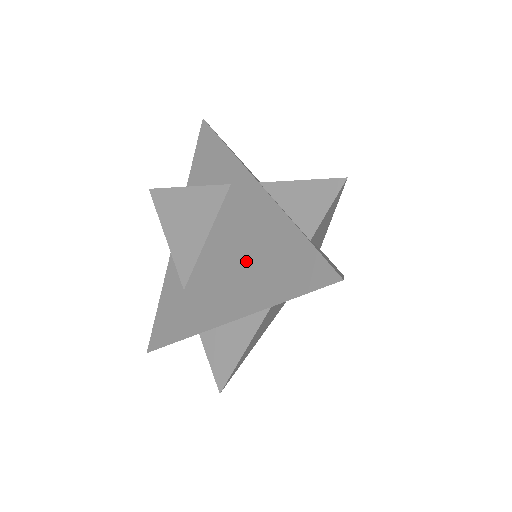
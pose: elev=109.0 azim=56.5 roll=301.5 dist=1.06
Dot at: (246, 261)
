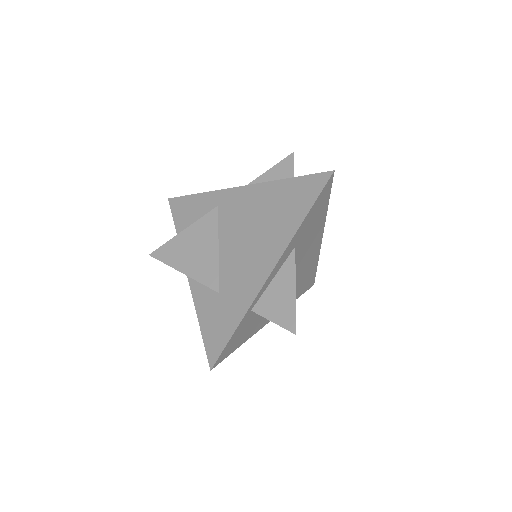
Dot at: (261, 226)
